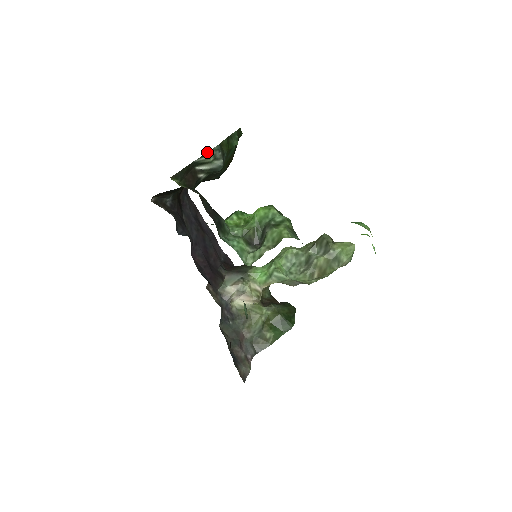
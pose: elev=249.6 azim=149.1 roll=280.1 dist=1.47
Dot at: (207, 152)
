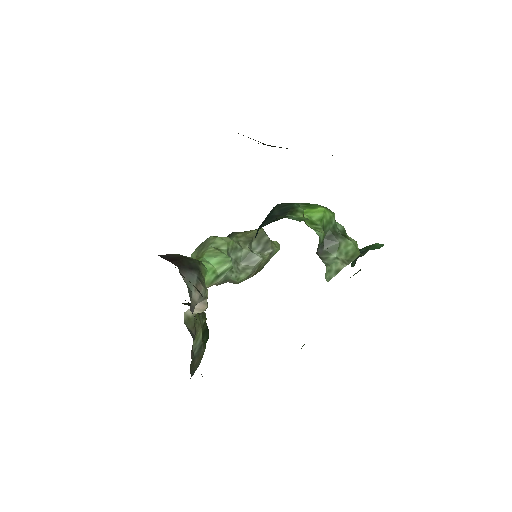
Dot at: occluded
